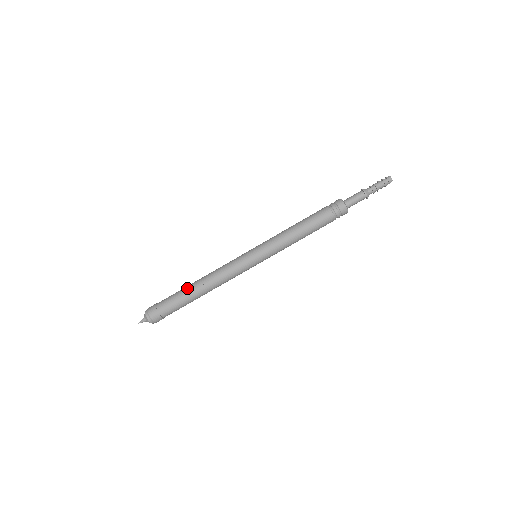
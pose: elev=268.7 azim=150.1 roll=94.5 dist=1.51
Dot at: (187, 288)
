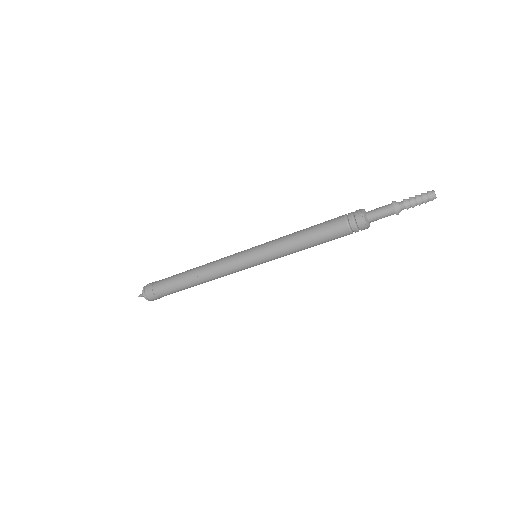
Dot at: (182, 277)
